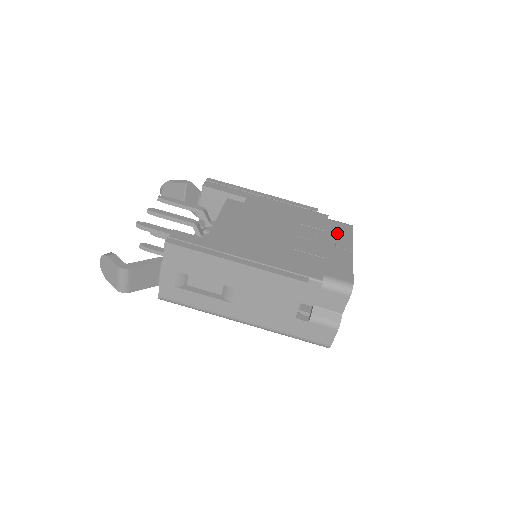
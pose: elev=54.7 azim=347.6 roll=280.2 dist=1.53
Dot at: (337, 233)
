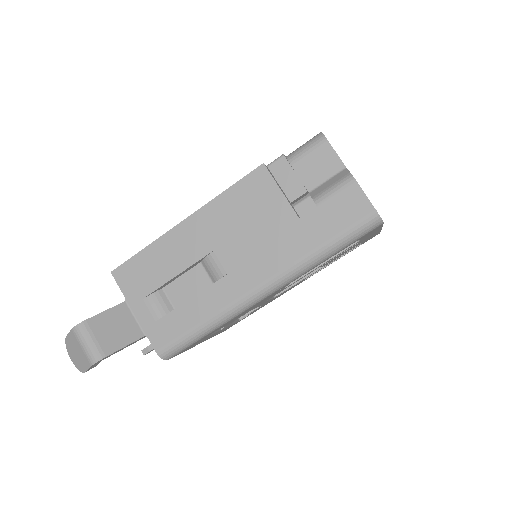
Dot at: occluded
